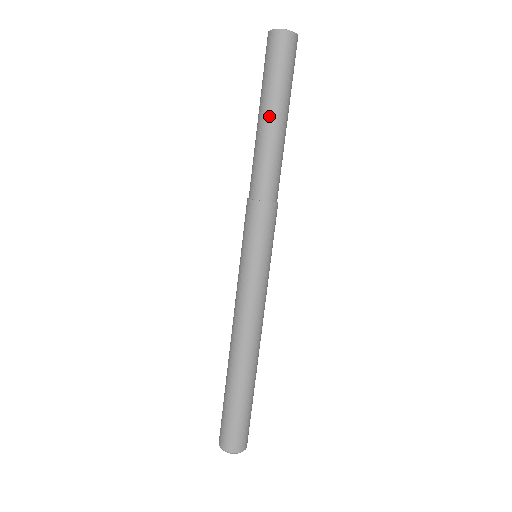
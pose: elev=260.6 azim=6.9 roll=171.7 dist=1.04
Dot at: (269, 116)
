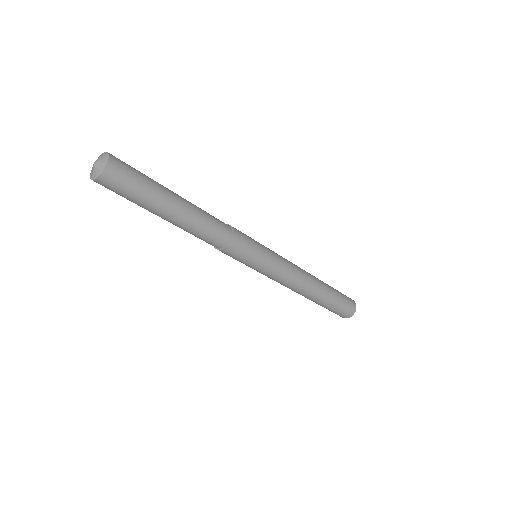
Dot at: (165, 217)
